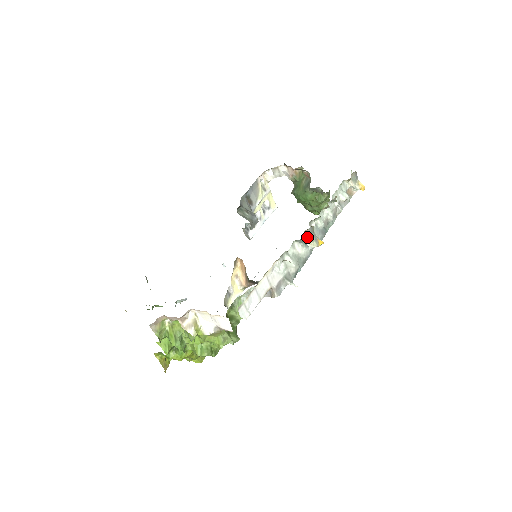
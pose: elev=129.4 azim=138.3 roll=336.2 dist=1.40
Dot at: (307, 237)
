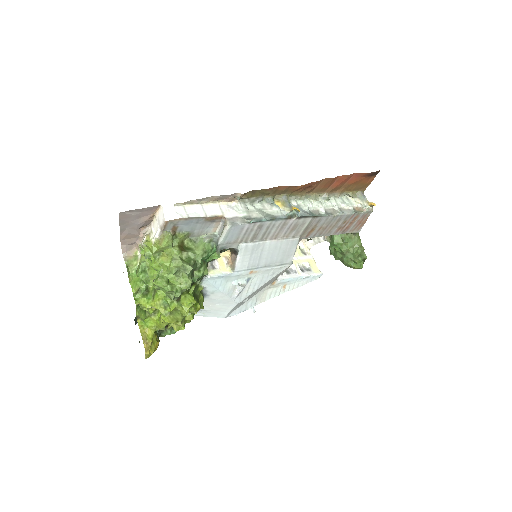
Dot at: (281, 204)
